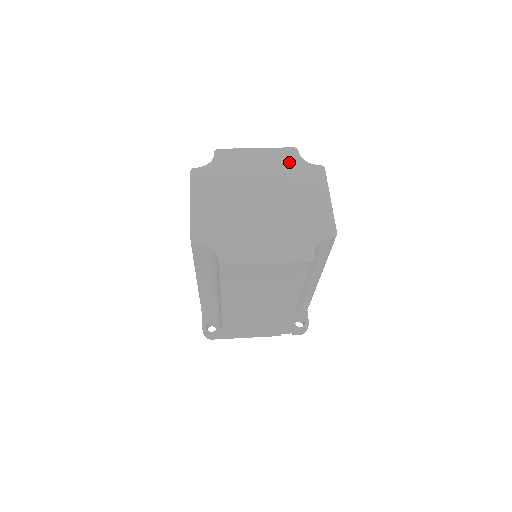
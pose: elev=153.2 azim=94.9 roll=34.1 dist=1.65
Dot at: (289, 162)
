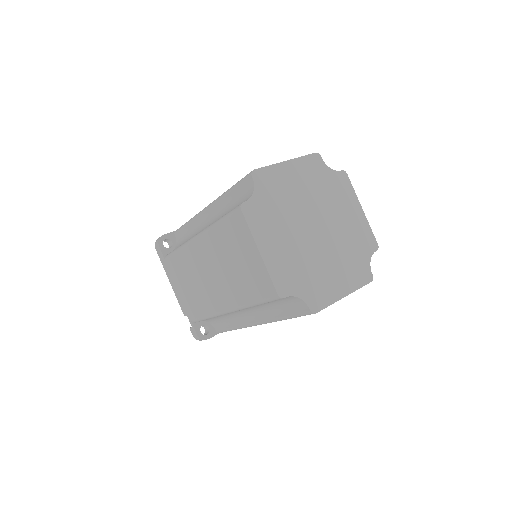
Dot at: (319, 173)
